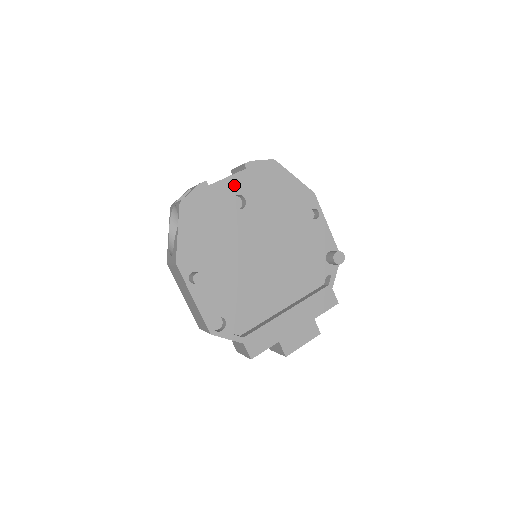
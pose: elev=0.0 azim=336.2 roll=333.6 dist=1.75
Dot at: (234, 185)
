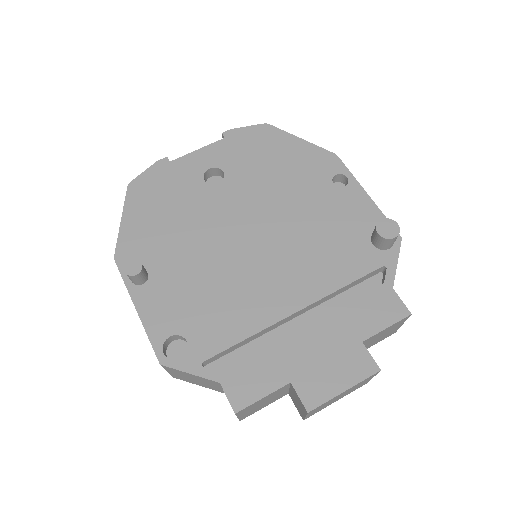
Dot at: (207, 158)
